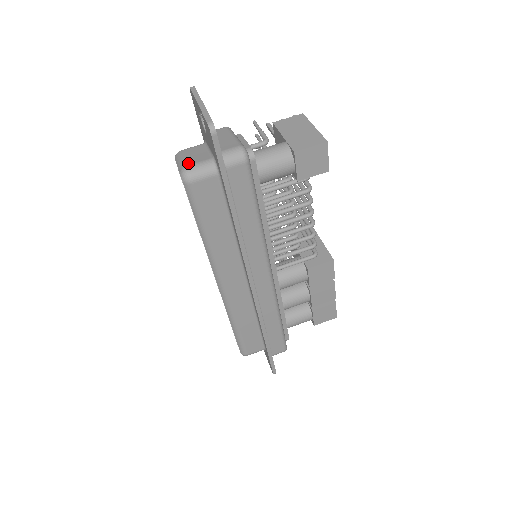
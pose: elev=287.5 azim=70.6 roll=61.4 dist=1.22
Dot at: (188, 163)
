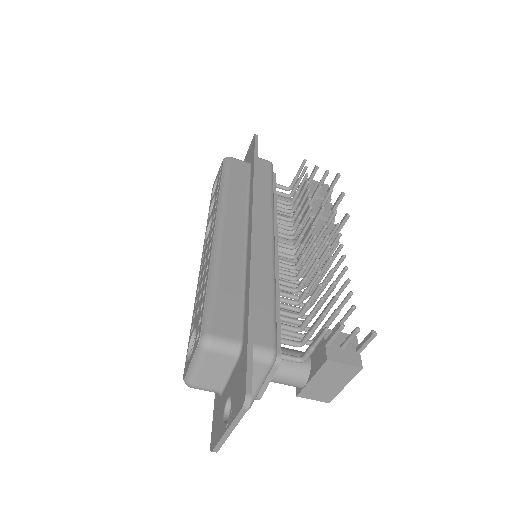
Dot at: (197, 383)
